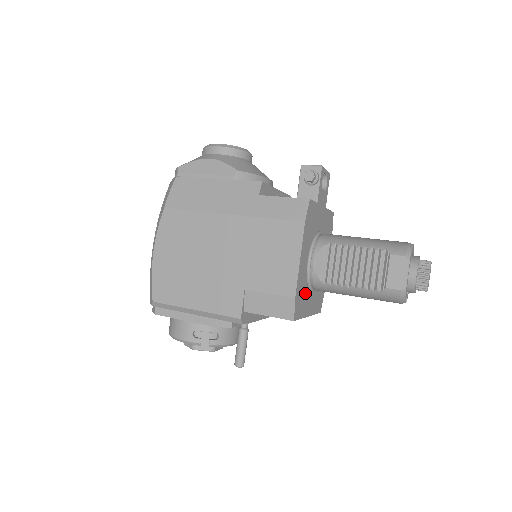
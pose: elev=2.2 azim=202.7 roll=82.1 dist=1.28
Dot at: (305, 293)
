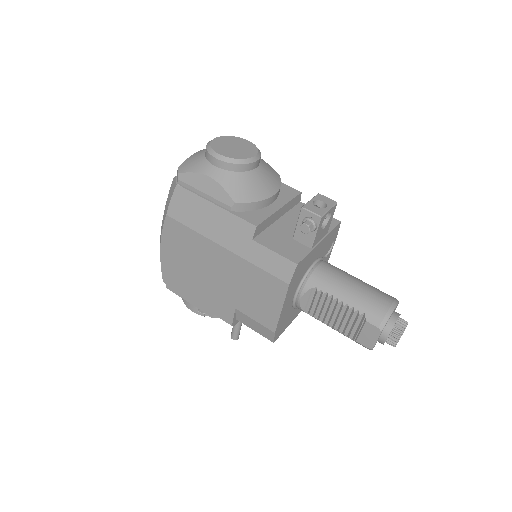
Dot at: (290, 314)
